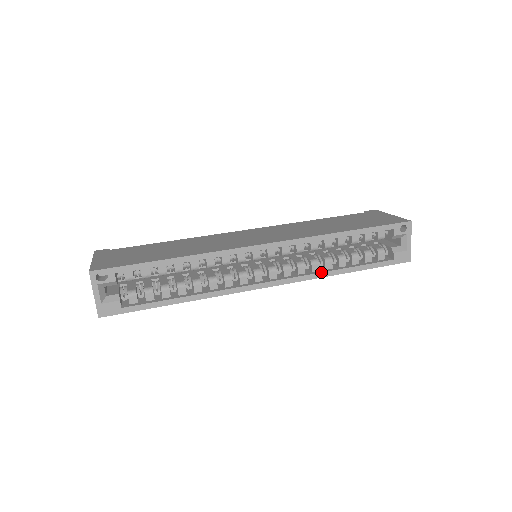
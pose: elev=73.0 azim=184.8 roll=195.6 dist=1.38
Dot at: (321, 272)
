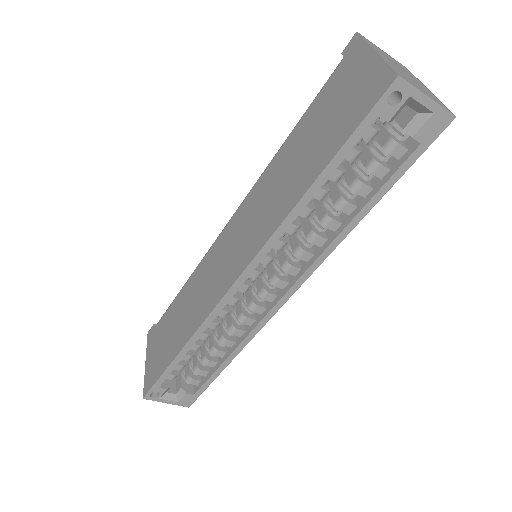
Dot at: (329, 244)
